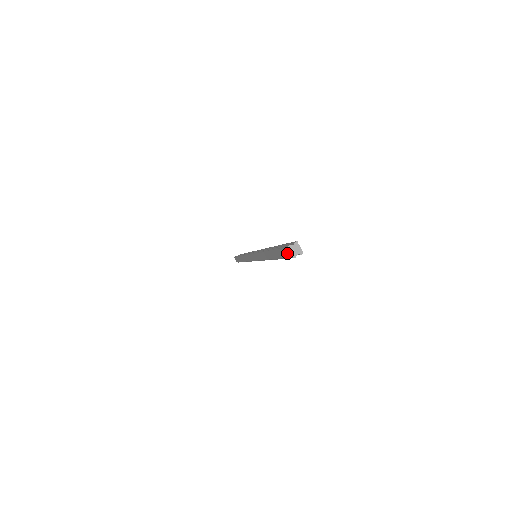
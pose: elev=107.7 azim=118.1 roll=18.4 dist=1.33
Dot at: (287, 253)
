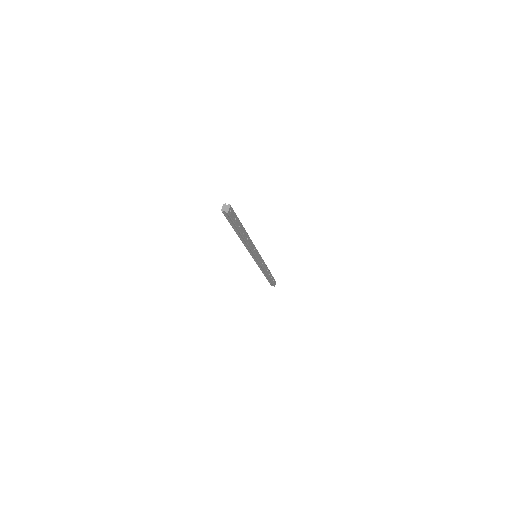
Dot at: occluded
